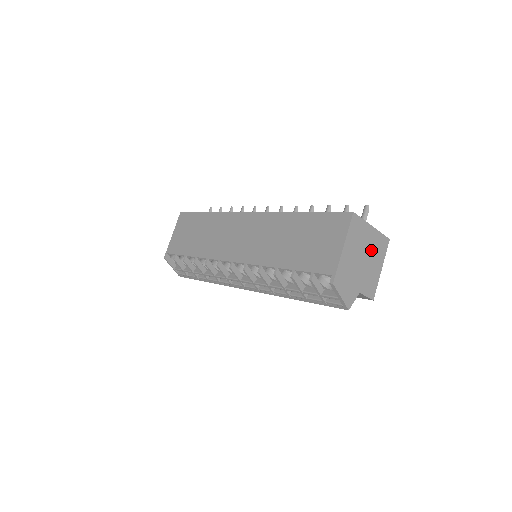
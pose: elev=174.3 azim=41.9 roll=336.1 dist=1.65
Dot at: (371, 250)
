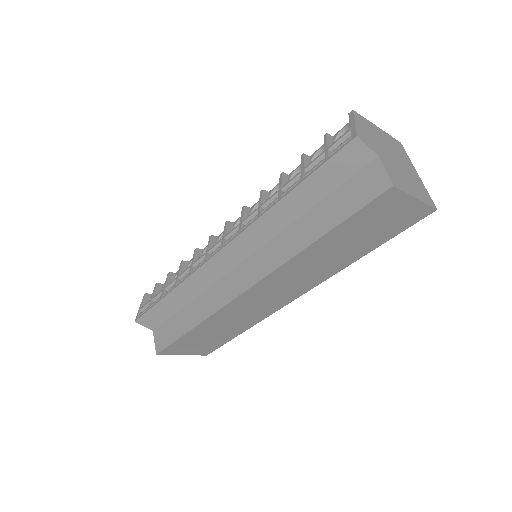
Dot at: (409, 175)
